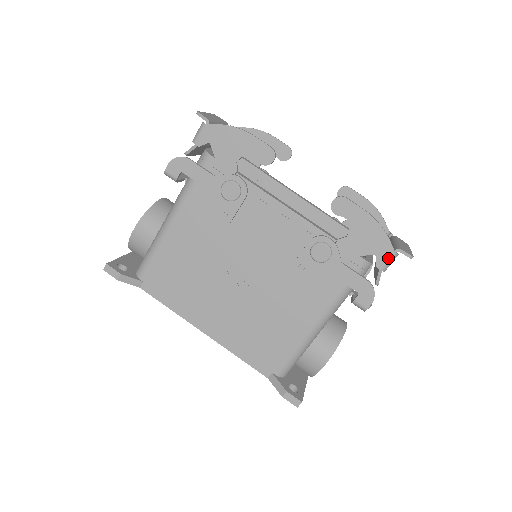
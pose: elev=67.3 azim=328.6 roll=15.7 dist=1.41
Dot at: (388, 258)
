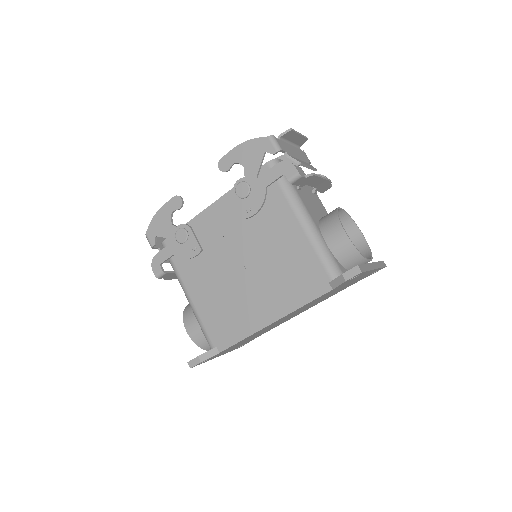
Dot at: (270, 143)
